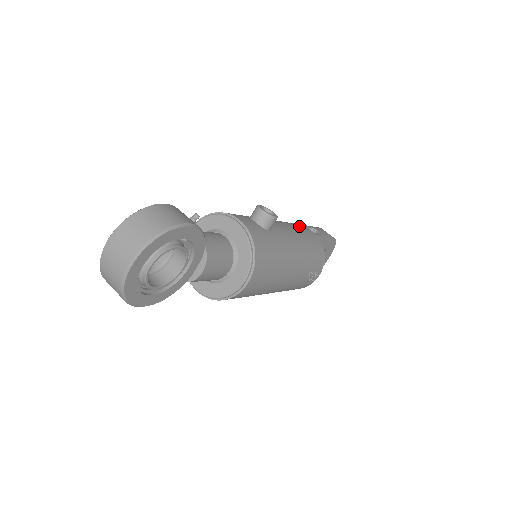
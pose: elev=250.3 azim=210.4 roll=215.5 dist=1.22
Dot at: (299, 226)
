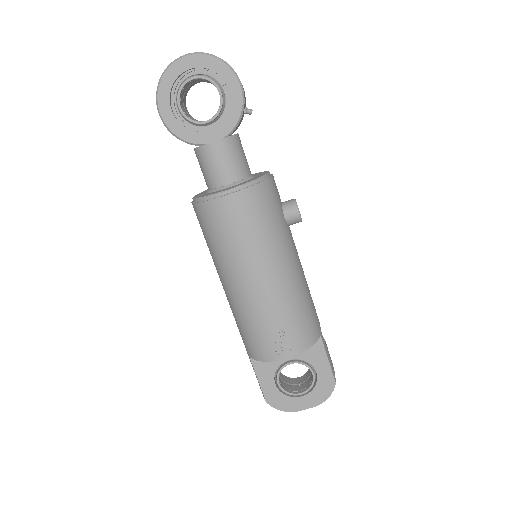
Dot at: occluded
